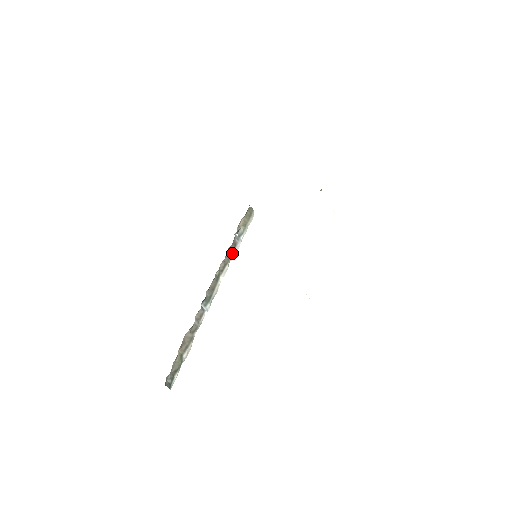
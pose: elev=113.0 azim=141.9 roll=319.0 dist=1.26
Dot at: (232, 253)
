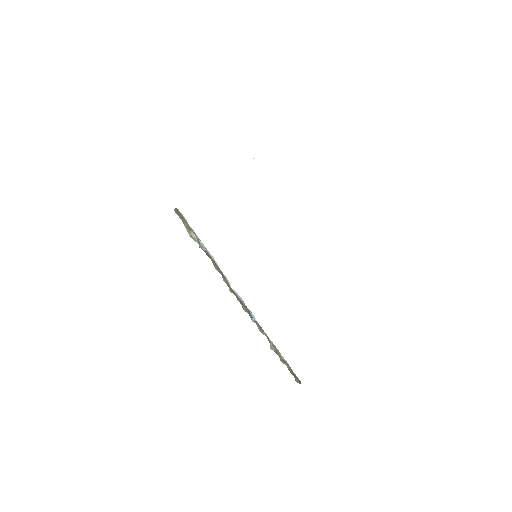
Dot at: (214, 262)
